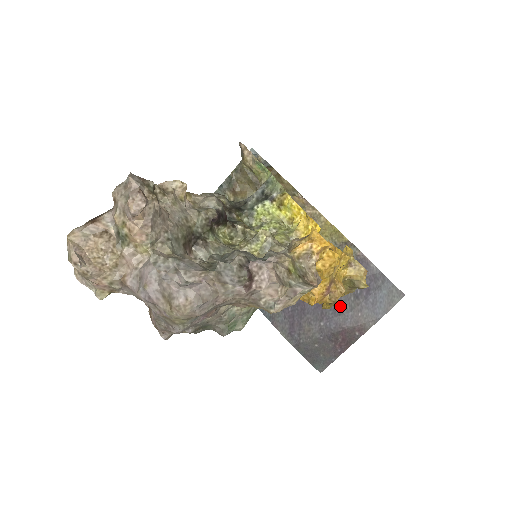
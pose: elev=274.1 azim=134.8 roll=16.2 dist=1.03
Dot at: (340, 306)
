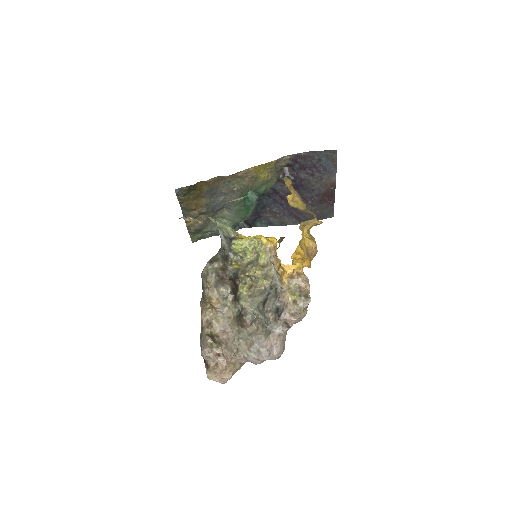
Dot at: (309, 187)
